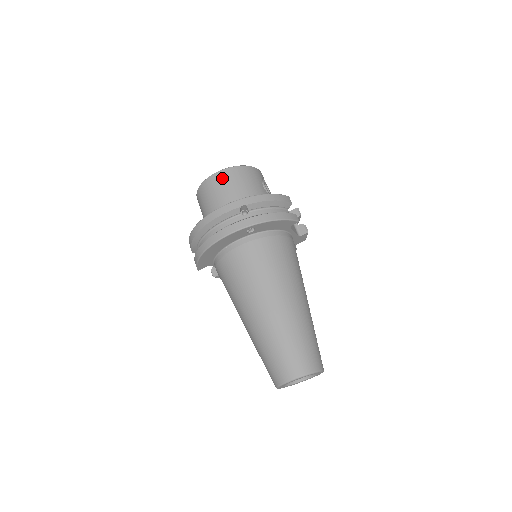
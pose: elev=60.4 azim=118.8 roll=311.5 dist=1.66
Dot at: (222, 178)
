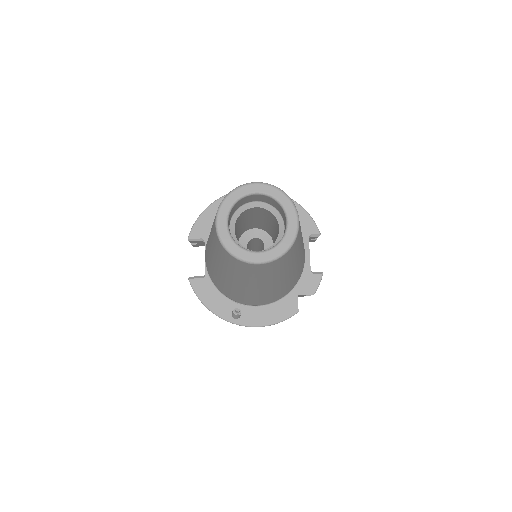
Dot at: occluded
